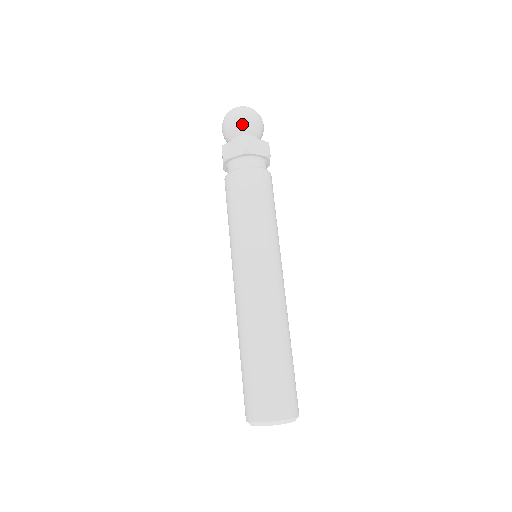
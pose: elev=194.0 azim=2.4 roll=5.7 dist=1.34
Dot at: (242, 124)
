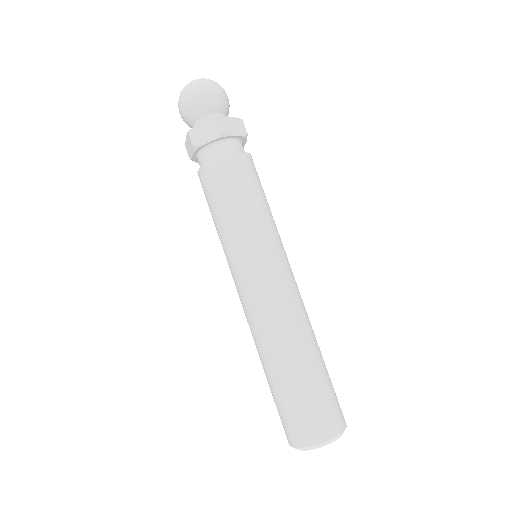
Dot at: (208, 101)
